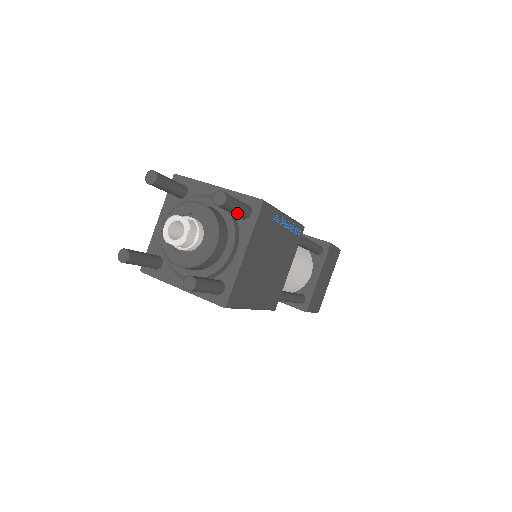
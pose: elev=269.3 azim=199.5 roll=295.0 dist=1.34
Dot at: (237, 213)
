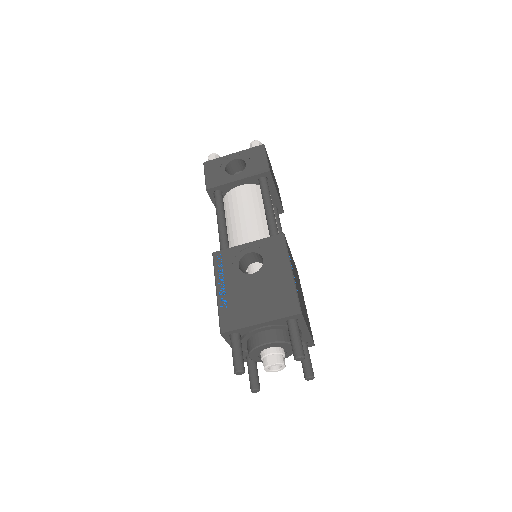
Dot at: occluded
